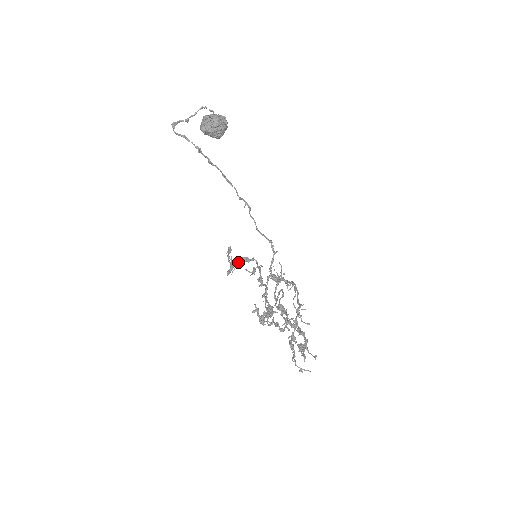
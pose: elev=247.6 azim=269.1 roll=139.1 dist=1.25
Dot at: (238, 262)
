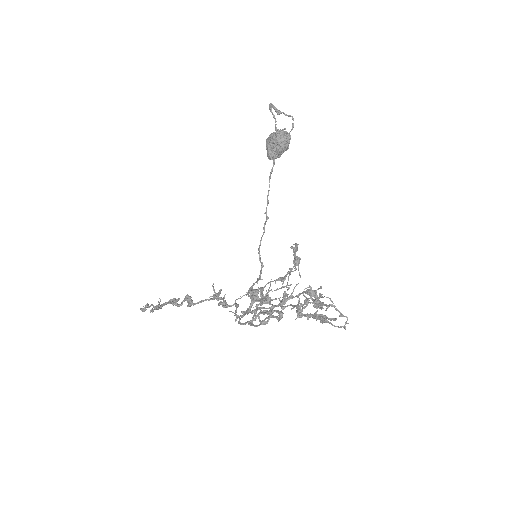
Dot at: (176, 301)
